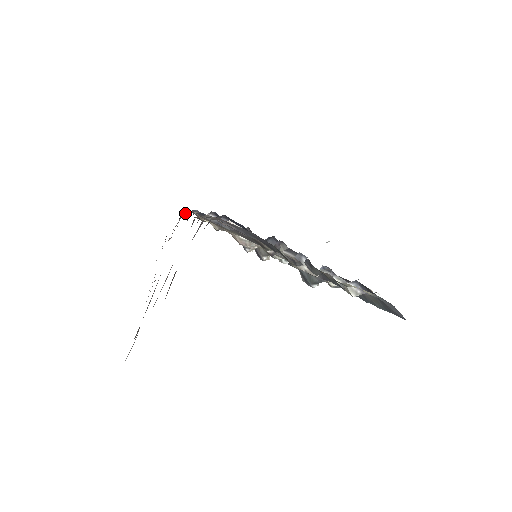
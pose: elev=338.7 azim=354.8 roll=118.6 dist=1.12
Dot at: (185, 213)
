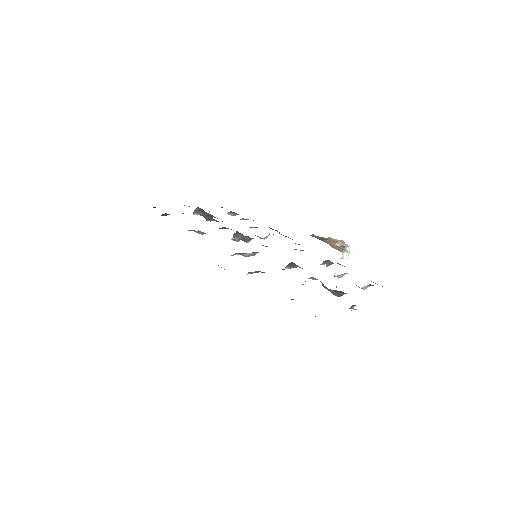
Dot at: occluded
